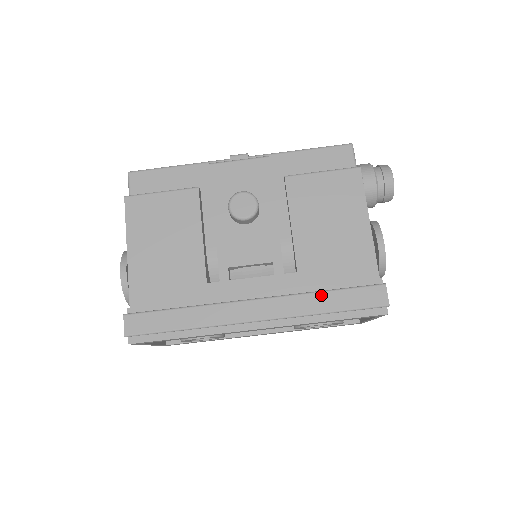
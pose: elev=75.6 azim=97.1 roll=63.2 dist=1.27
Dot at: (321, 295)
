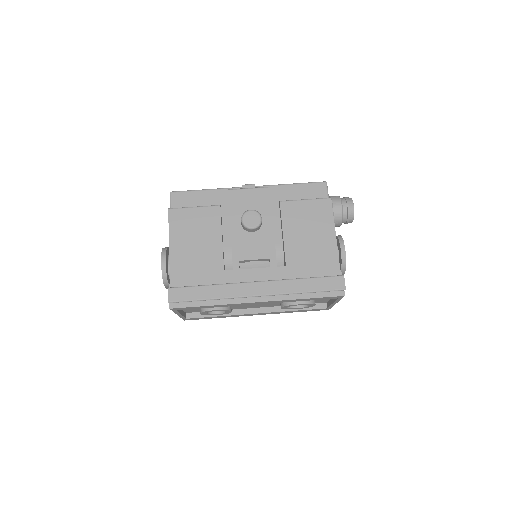
Dot at: (301, 281)
